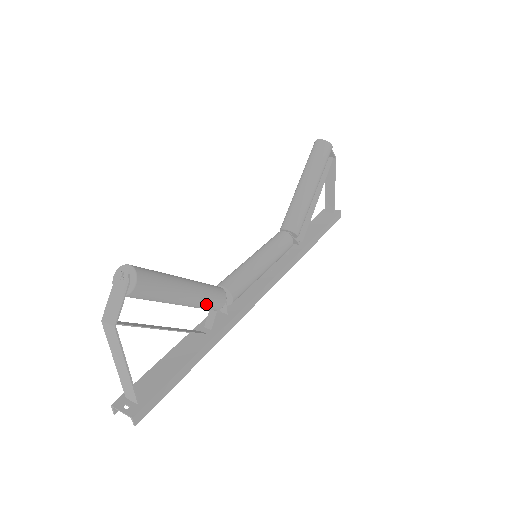
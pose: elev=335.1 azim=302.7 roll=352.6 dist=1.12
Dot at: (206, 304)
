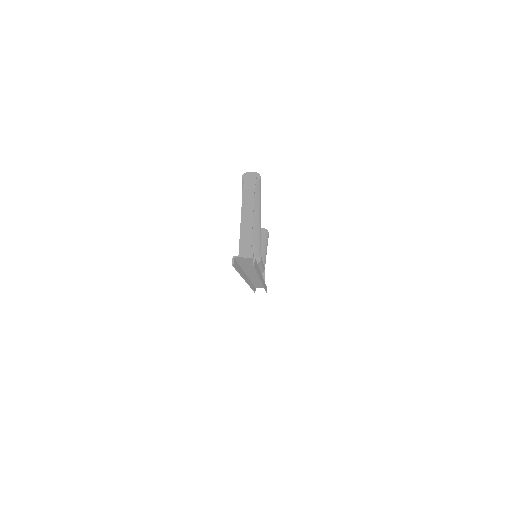
Dot at: (259, 241)
